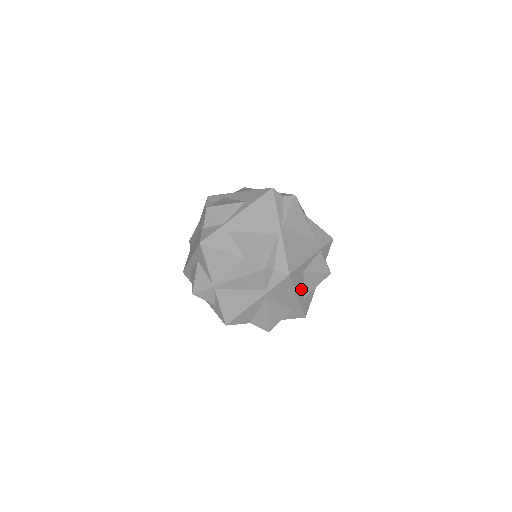
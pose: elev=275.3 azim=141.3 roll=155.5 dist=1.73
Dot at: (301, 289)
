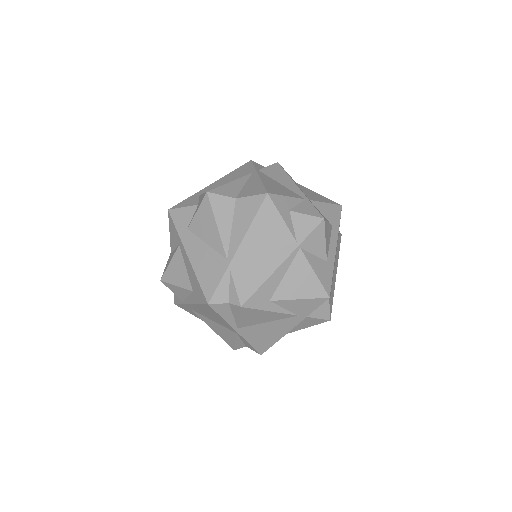
Dot at: occluded
